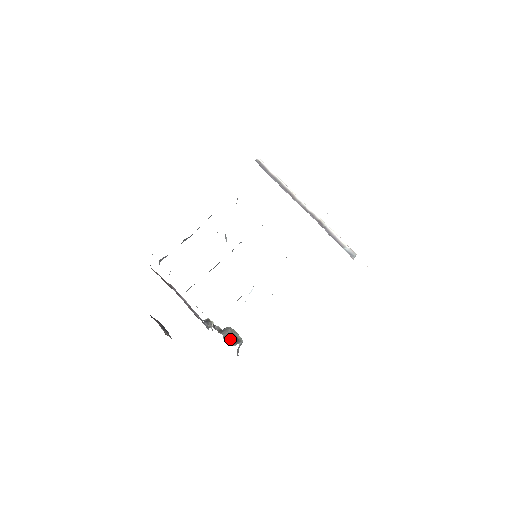
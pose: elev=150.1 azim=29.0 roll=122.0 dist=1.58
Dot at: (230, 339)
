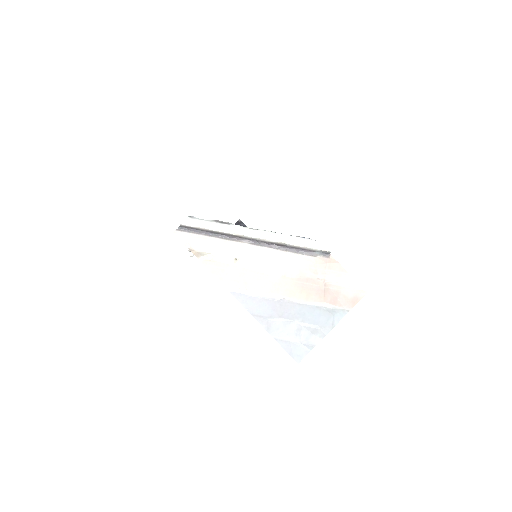
Dot at: occluded
